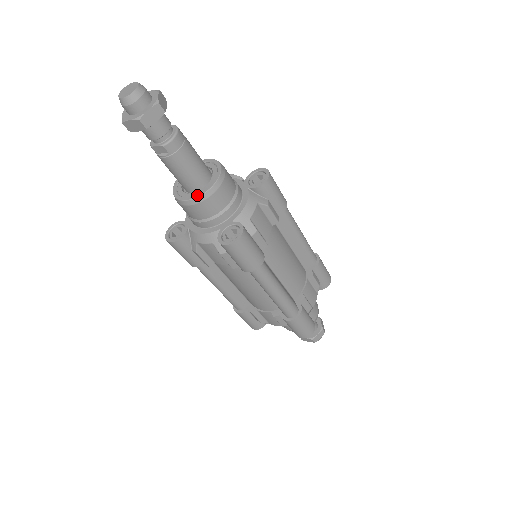
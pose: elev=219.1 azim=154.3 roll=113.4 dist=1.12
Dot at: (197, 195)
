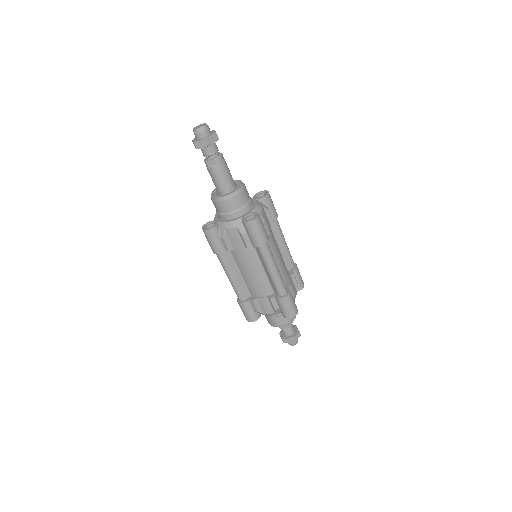
Dot at: (230, 193)
